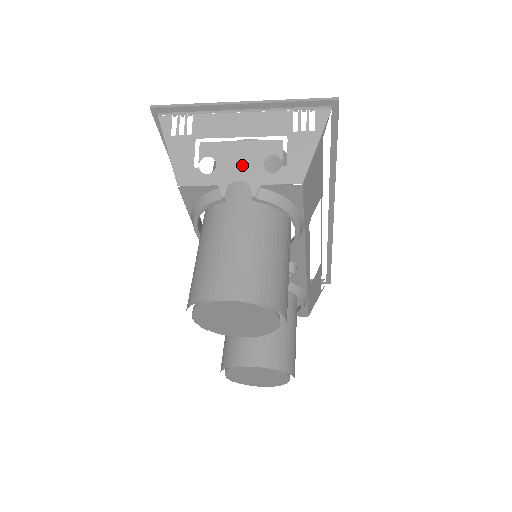
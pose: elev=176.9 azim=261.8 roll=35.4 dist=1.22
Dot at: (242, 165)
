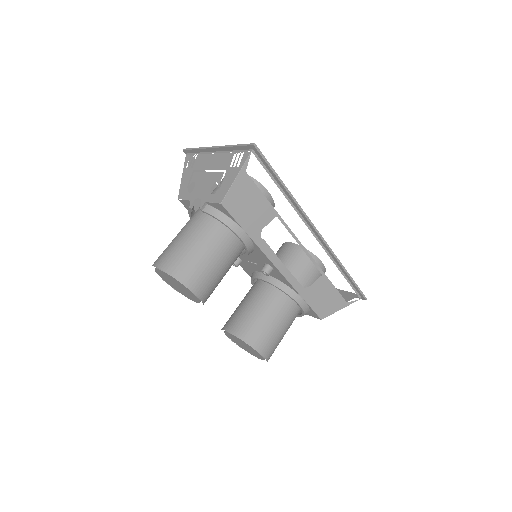
Dot at: (203, 188)
